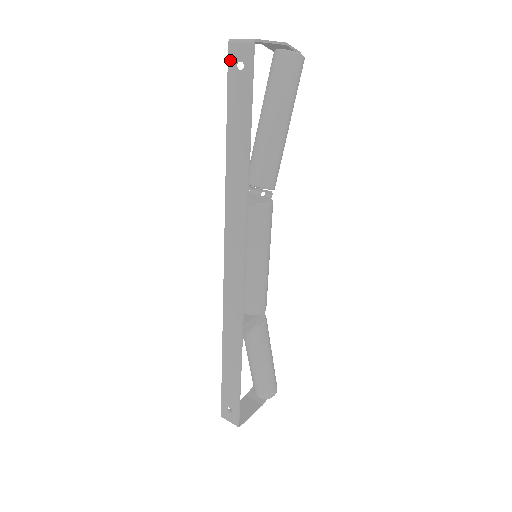
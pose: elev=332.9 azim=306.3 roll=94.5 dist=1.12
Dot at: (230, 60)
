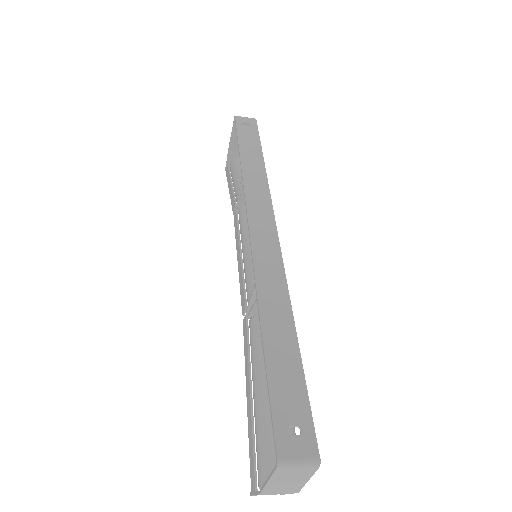
Dot at: (238, 121)
